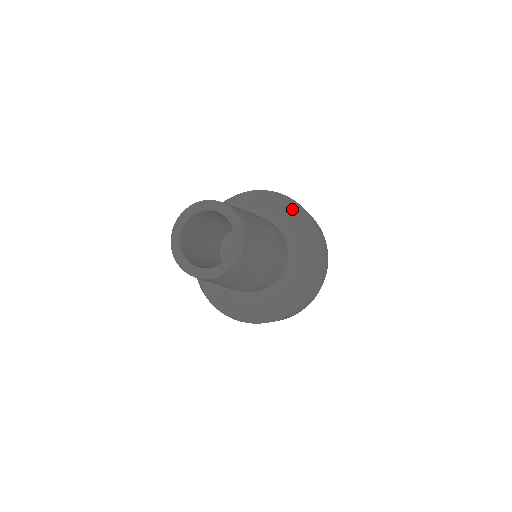
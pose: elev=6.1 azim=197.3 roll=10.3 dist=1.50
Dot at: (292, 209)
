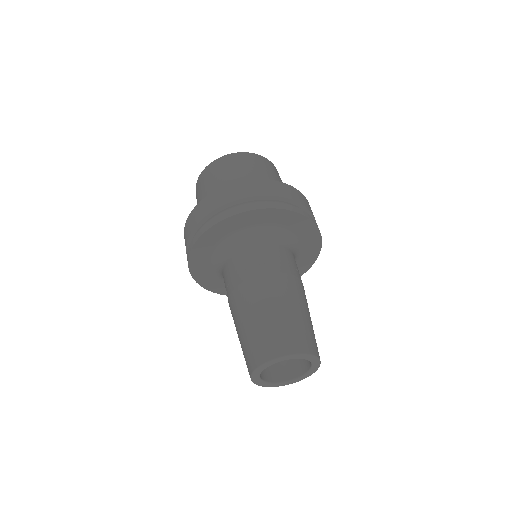
Dot at: (268, 215)
